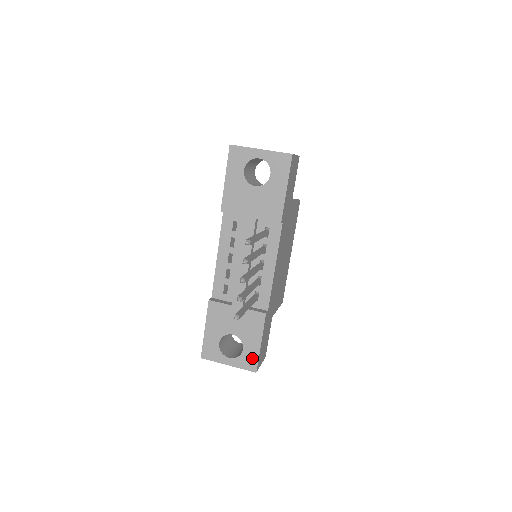
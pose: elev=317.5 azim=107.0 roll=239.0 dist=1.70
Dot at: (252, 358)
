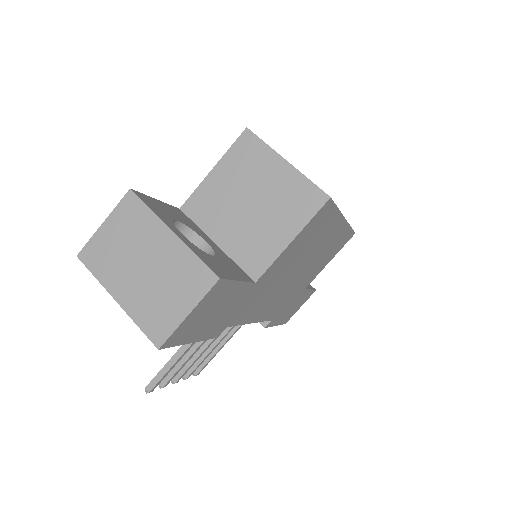
Dot at: occluded
